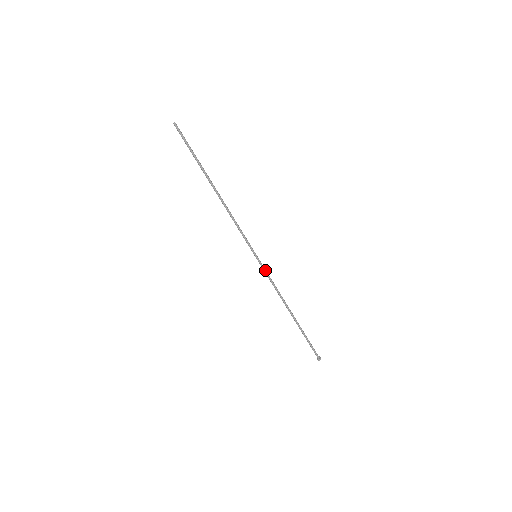
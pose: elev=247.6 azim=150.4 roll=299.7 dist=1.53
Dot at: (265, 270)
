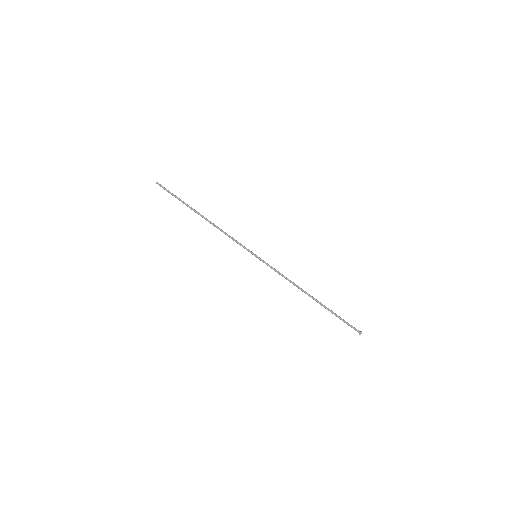
Dot at: (269, 265)
